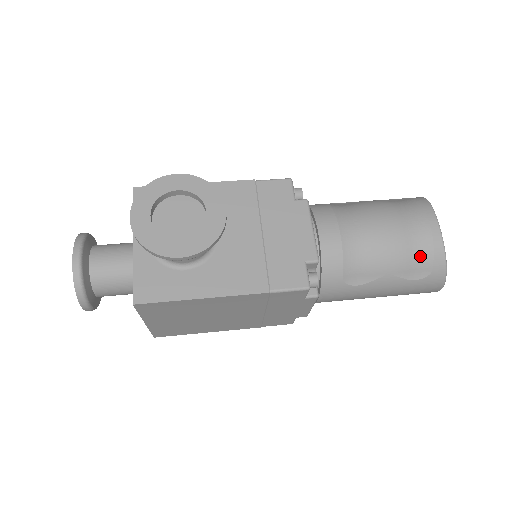
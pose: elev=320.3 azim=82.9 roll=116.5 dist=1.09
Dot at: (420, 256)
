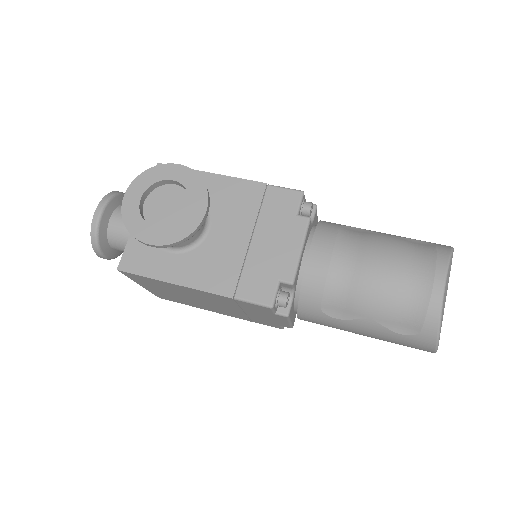
Dot at: (410, 312)
